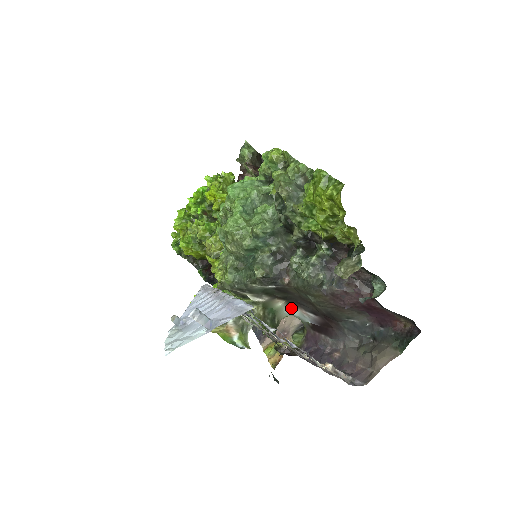
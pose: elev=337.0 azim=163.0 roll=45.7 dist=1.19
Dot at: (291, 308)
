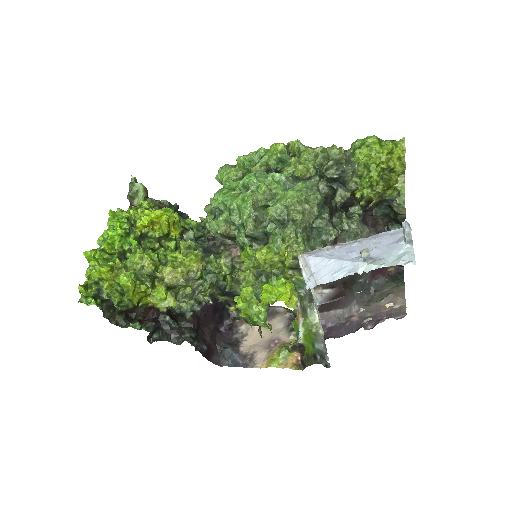
Dot at: occluded
